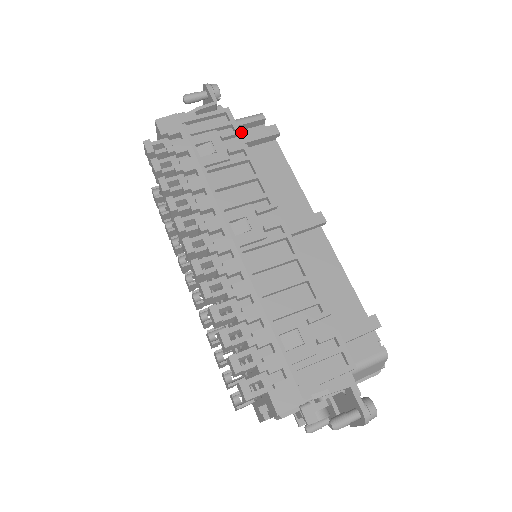
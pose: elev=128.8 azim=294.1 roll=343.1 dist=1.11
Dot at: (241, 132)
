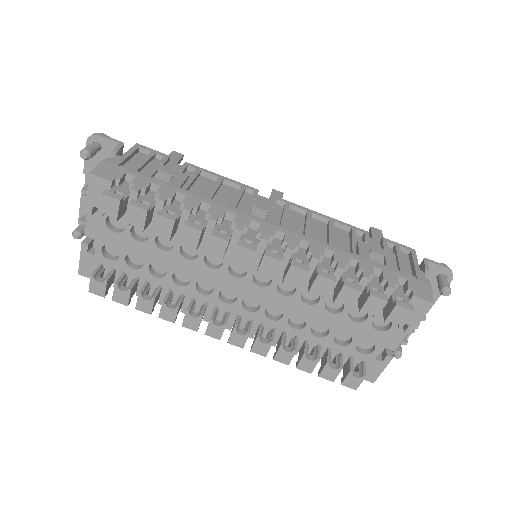
Dot at: occluded
